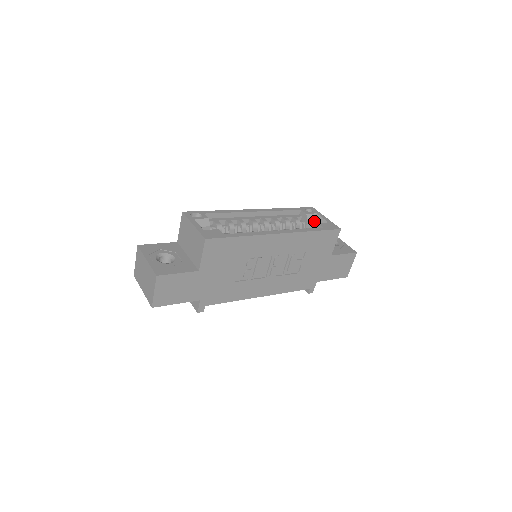
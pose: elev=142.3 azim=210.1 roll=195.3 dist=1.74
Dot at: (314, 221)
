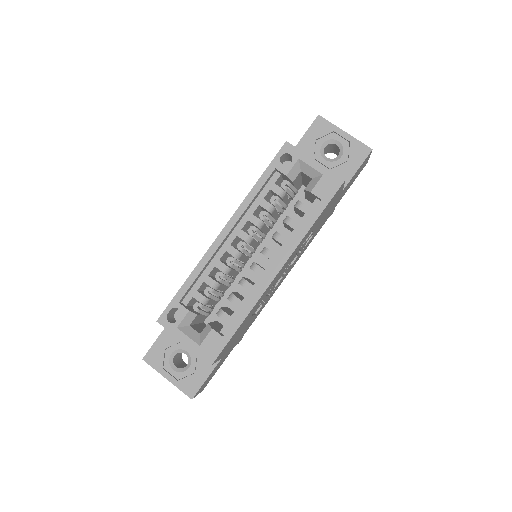
Dot at: (300, 172)
